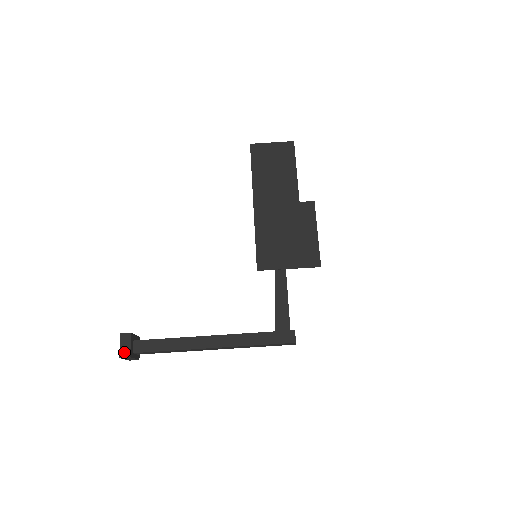
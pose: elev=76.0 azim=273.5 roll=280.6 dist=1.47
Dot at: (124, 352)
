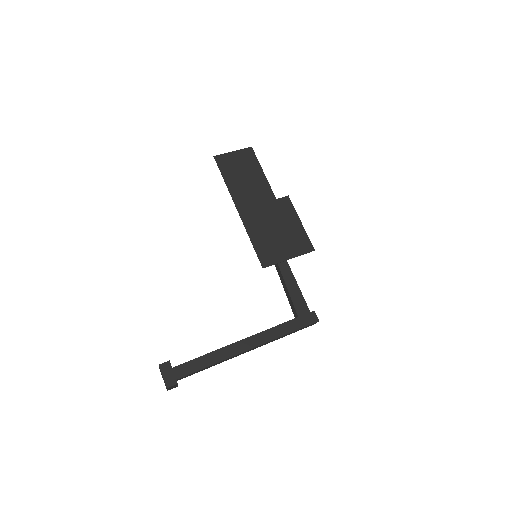
Dot at: (170, 381)
